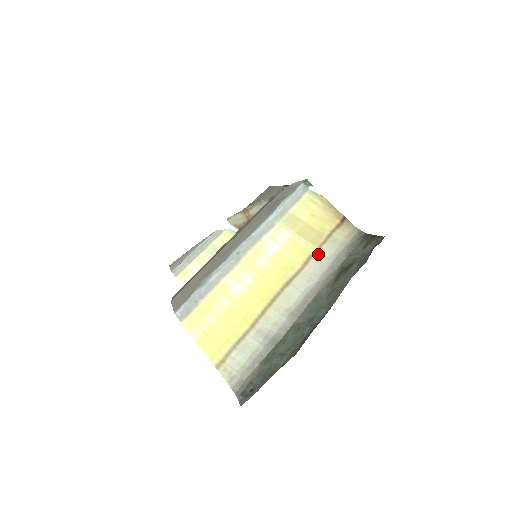
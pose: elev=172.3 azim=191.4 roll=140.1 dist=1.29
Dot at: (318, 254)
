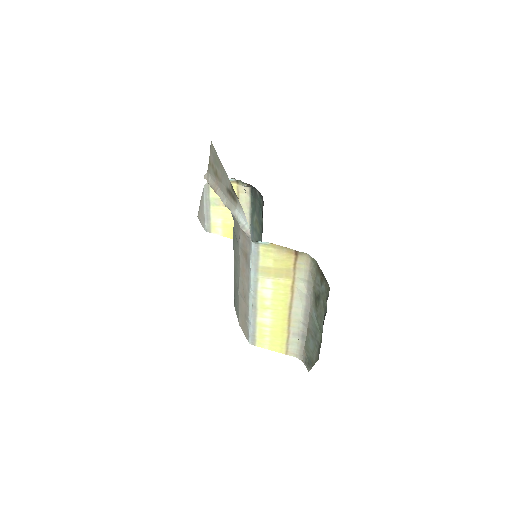
Dot at: (296, 283)
